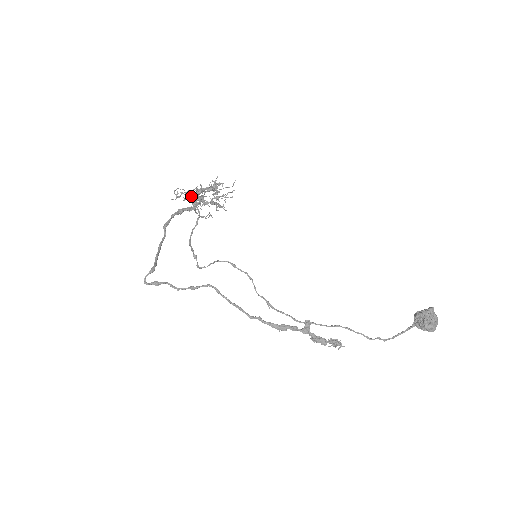
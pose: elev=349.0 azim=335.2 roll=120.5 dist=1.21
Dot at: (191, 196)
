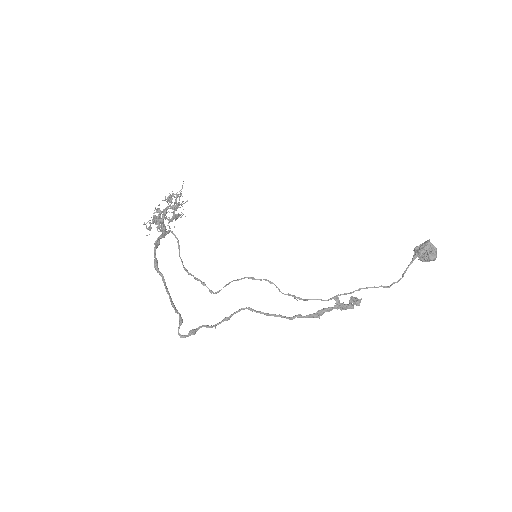
Dot at: (157, 221)
